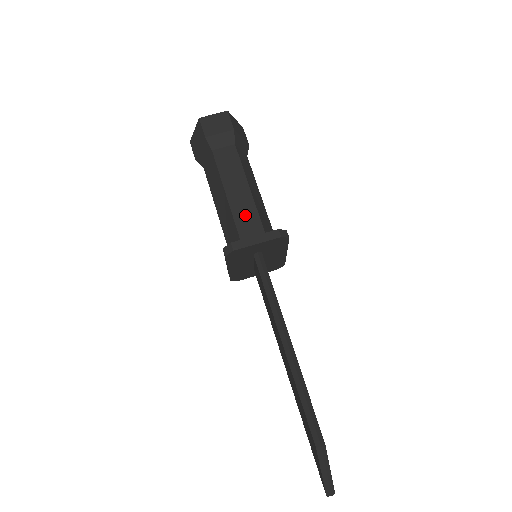
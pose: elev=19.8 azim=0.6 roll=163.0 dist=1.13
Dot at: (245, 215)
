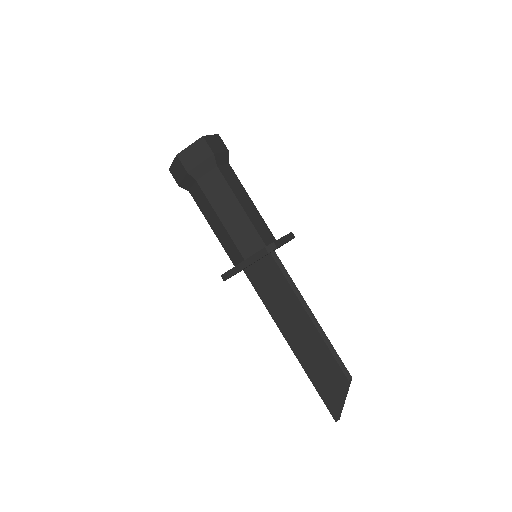
Dot at: (258, 222)
